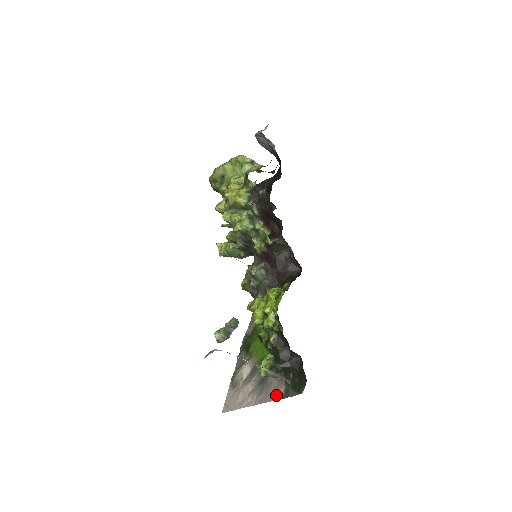
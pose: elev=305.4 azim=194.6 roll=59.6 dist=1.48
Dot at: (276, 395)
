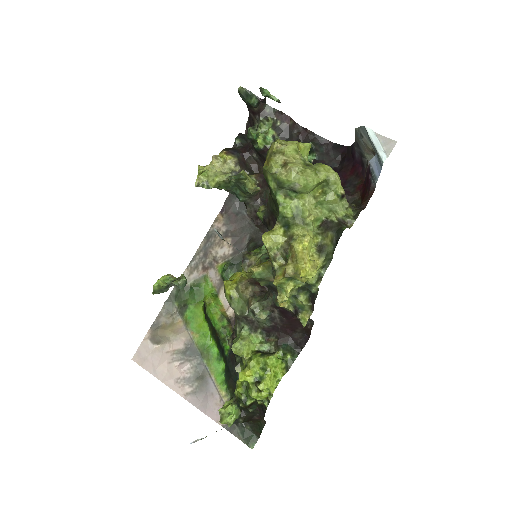
Dot at: (217, 416)
